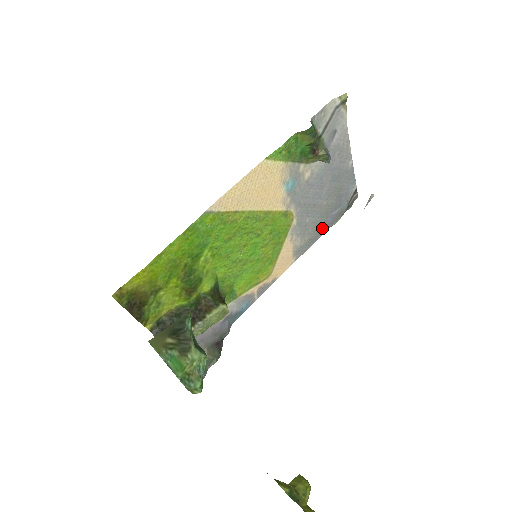
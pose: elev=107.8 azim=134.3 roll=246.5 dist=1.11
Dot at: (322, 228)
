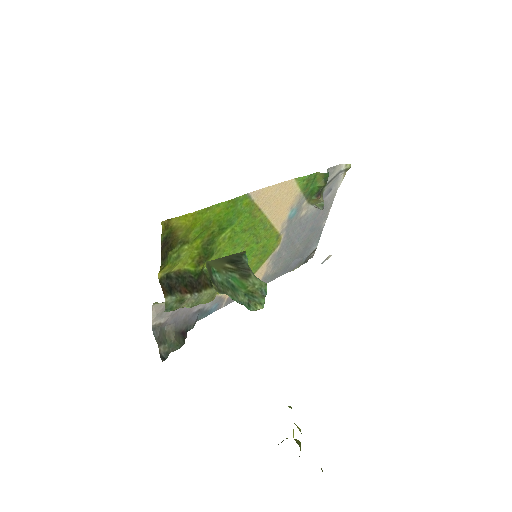
Dot at: (285, 269)
